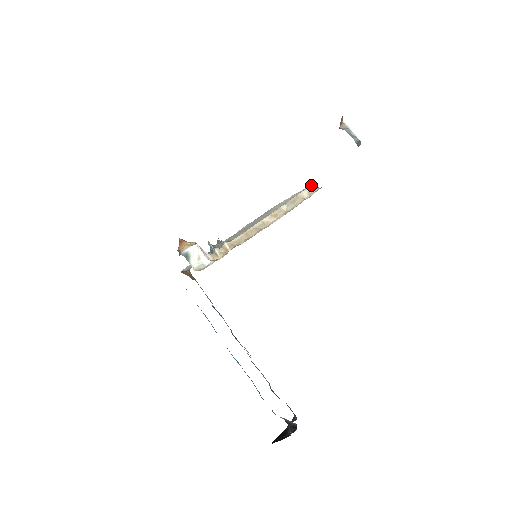
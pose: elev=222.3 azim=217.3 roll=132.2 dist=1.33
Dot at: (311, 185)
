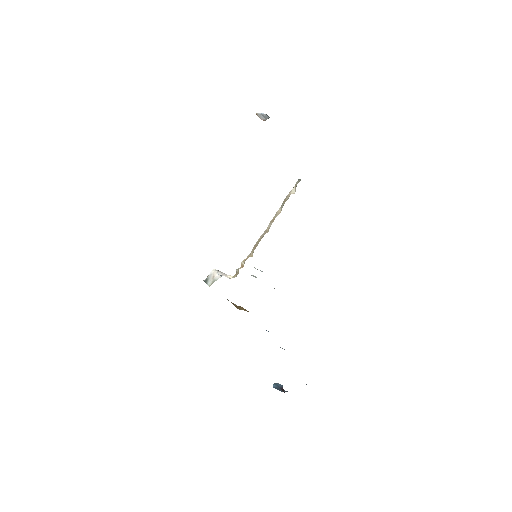
Dot at: (297, 181)
